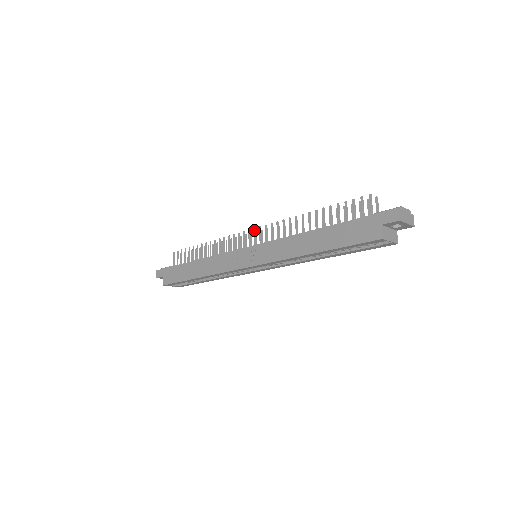
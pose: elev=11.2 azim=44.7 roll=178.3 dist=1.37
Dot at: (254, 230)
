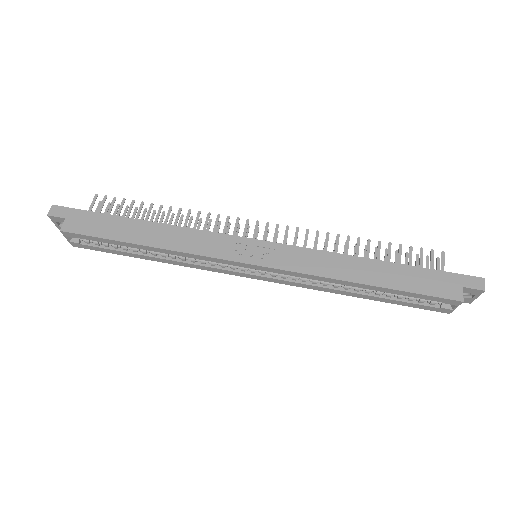
Dot at: (267, 224)
